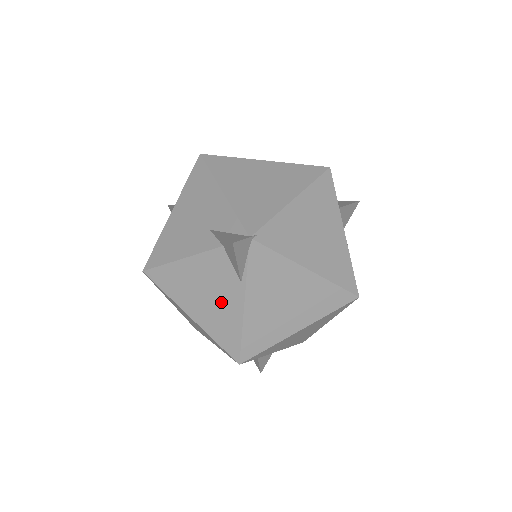
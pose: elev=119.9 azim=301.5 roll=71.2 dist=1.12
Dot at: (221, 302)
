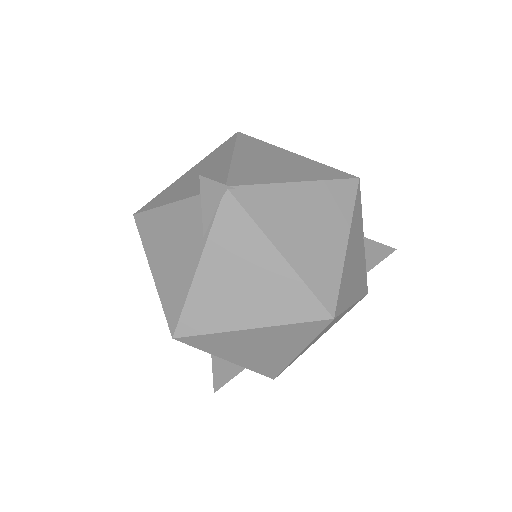
Dot at: (180, 258)
